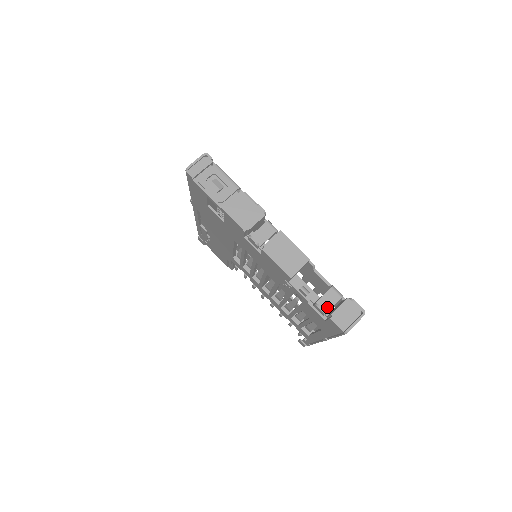
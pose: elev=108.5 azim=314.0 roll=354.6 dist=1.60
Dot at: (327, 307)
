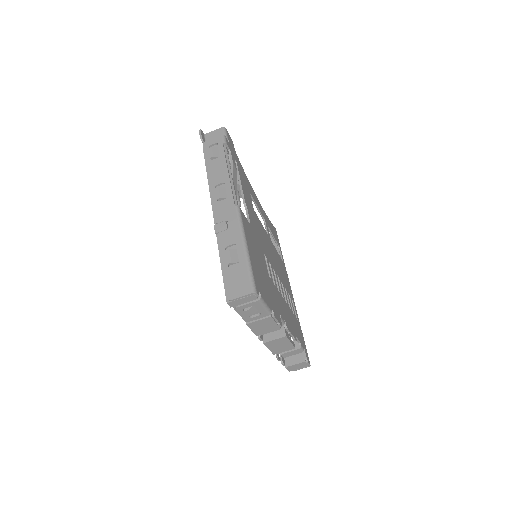
Dot at: (288, 356)
